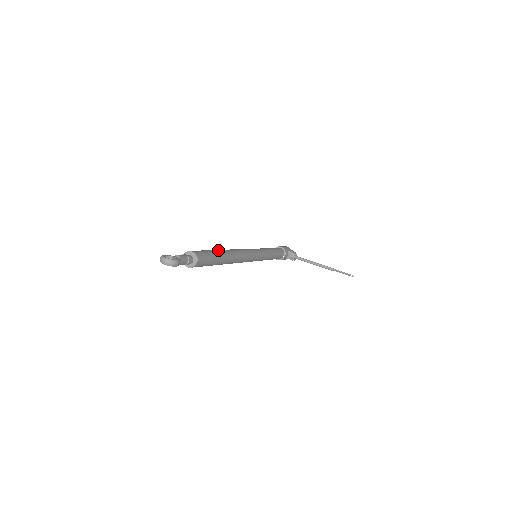
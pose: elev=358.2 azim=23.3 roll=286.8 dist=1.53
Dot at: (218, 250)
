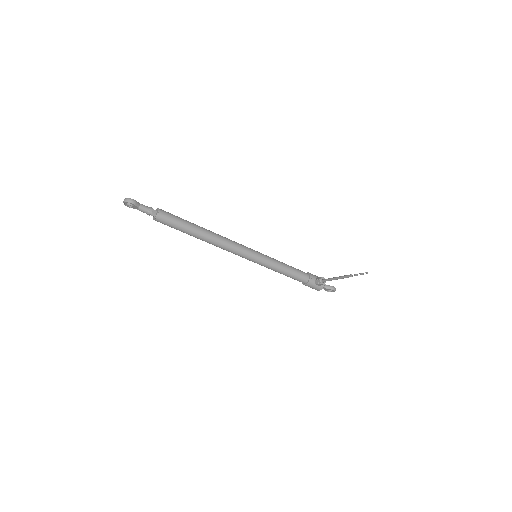
Dot at: (194, 224)
